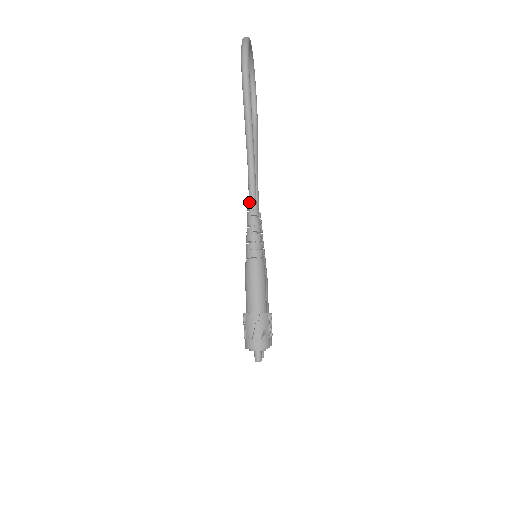
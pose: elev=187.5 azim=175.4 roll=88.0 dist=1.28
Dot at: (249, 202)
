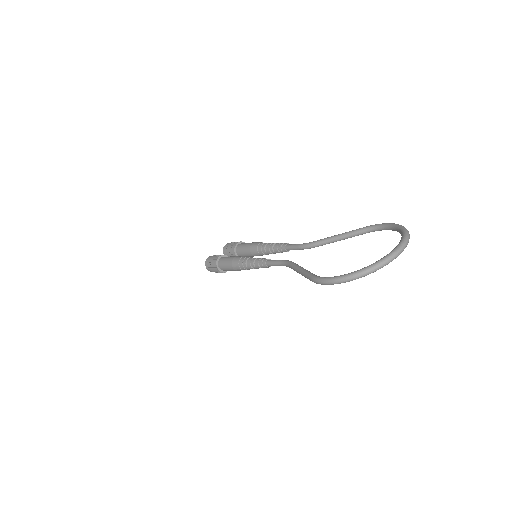
Dot at: (268, 262)
